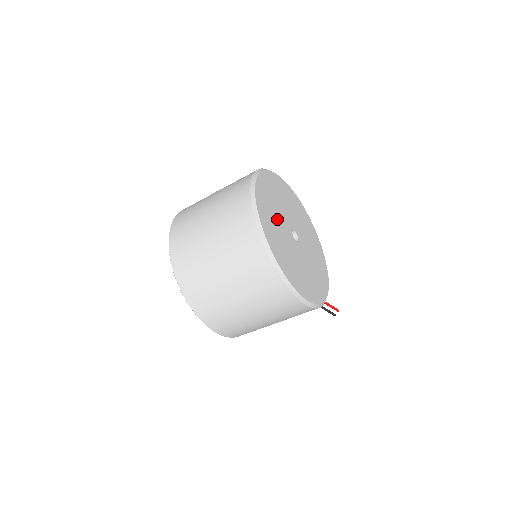
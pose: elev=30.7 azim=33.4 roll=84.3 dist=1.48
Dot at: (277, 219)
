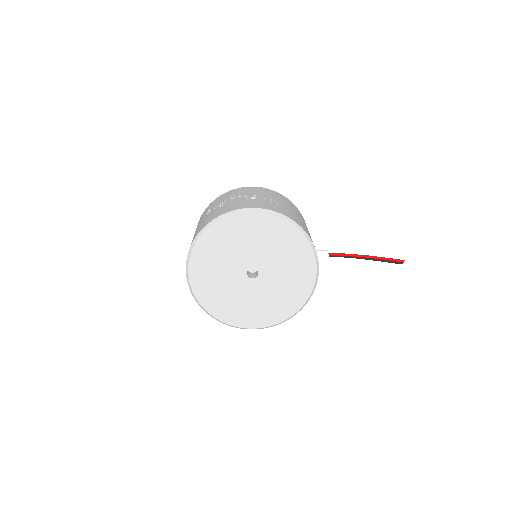
Dot at: (221, 273)
